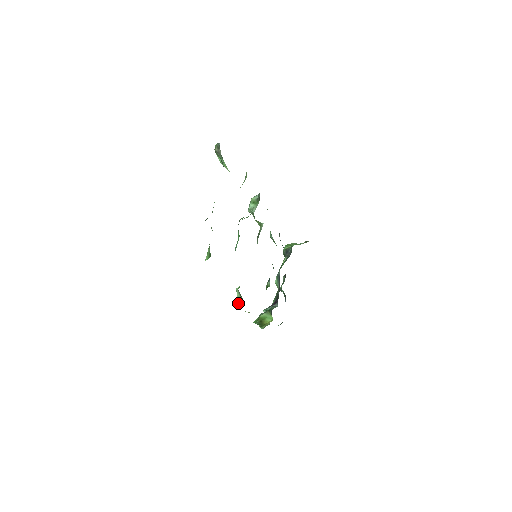
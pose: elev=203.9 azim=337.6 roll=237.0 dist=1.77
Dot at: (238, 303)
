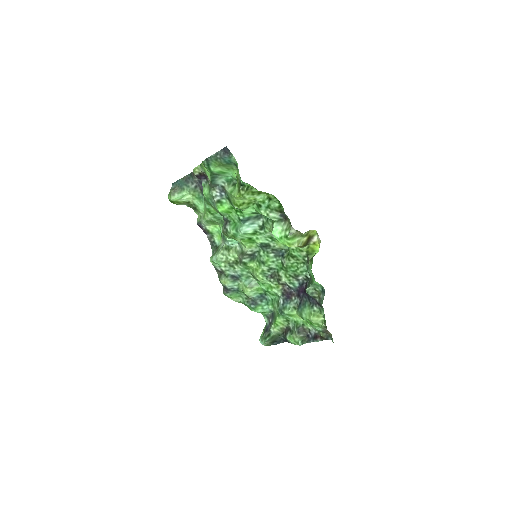
Dot at: (285, 231)
